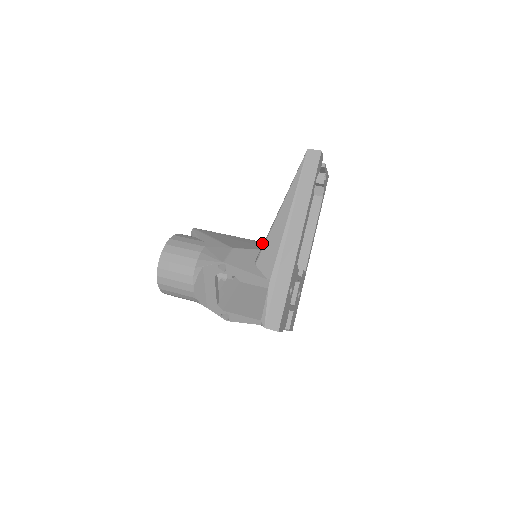
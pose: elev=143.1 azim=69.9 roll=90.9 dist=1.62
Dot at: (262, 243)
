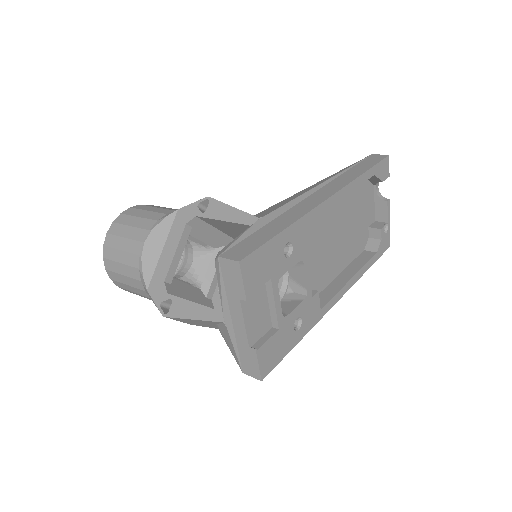
Dot at: occluded
